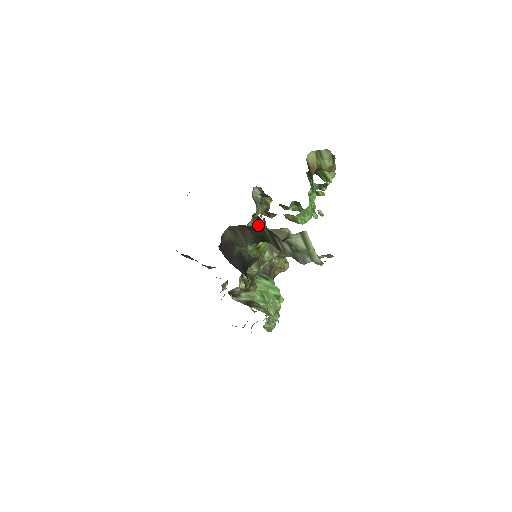
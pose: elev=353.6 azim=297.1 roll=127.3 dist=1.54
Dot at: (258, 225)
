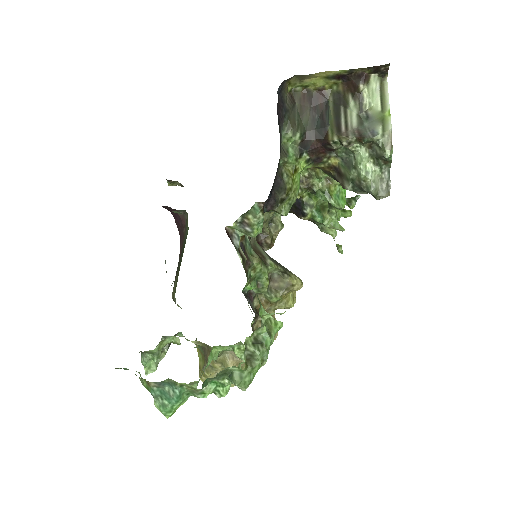
Dot at: occluded
